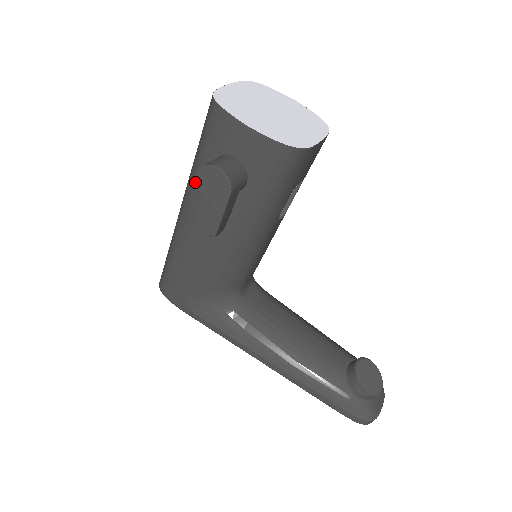
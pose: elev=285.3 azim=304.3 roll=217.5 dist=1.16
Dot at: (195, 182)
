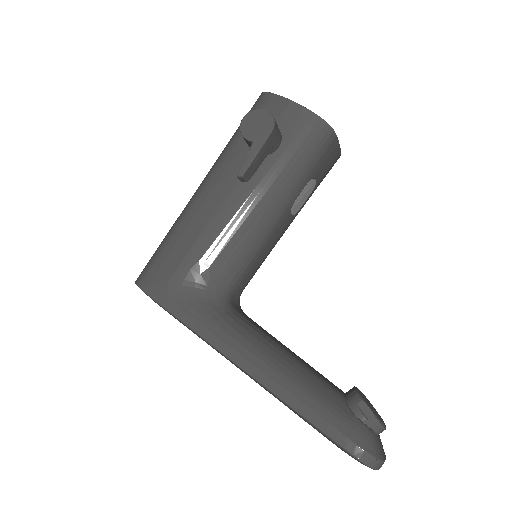
Dot at: (240, 124)
